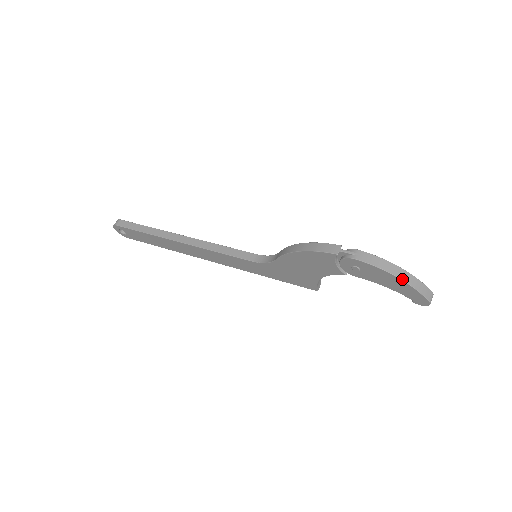
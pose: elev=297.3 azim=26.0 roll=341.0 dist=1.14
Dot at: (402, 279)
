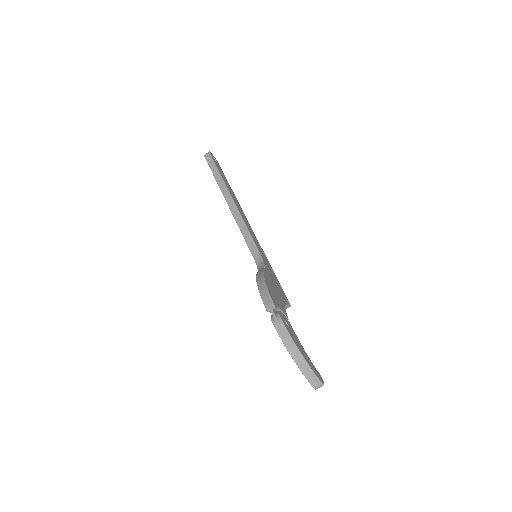
Dot at: (296, 362)
